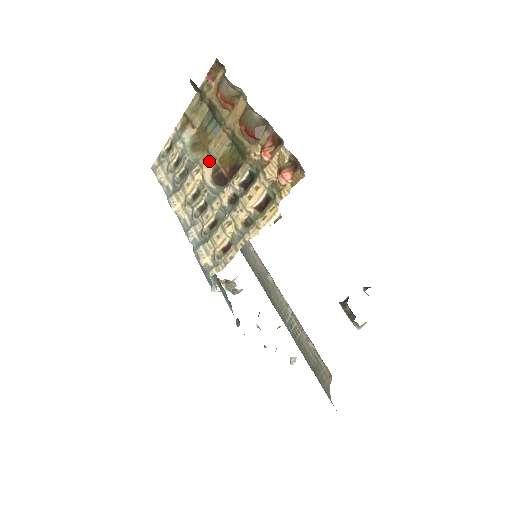
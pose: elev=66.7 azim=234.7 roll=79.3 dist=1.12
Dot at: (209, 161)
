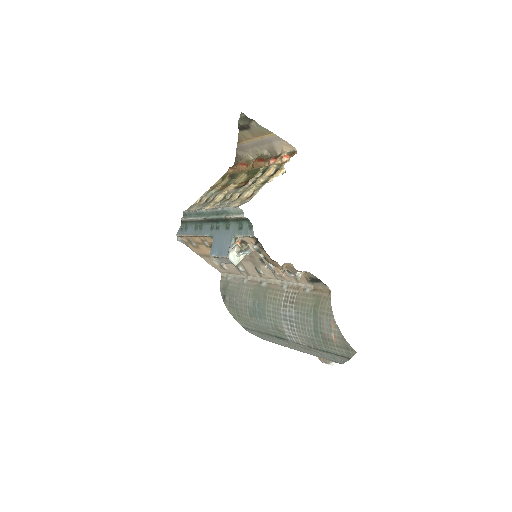
Dot at: (232, 186)
